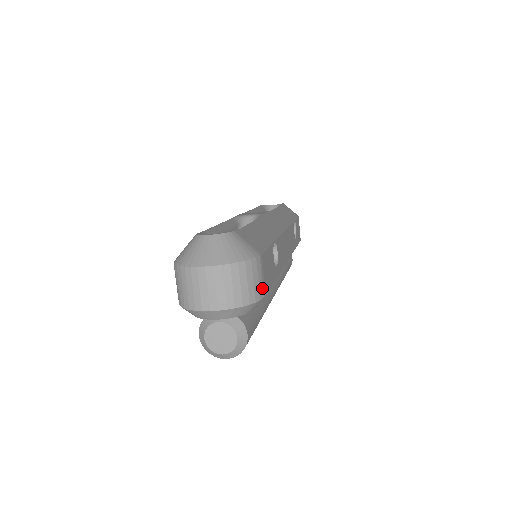
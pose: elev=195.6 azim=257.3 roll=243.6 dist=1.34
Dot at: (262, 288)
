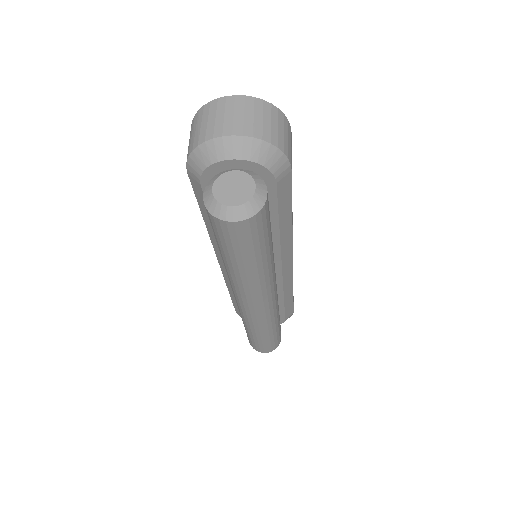
Dot at: (290, 154)
